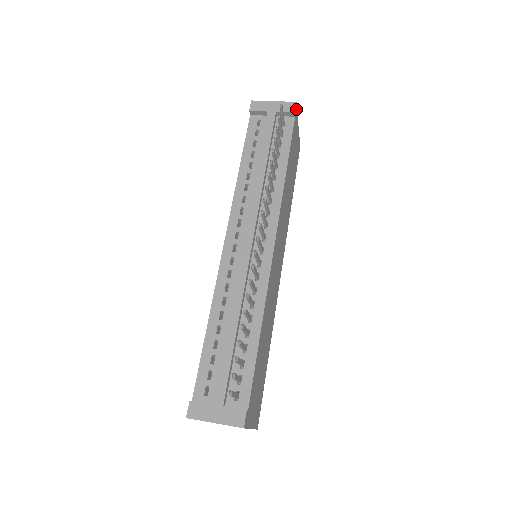
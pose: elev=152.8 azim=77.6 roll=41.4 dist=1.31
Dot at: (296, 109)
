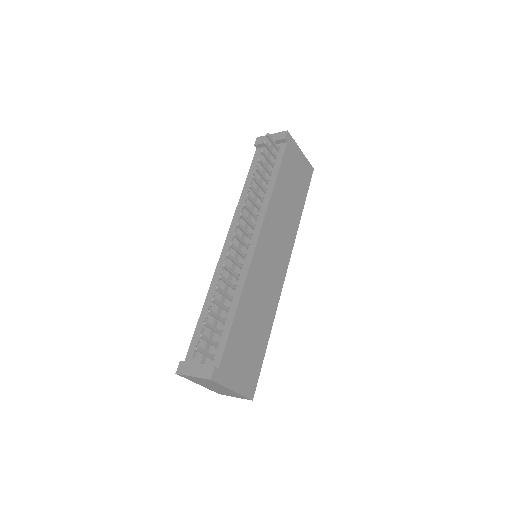
Dot at: (289, 136)
